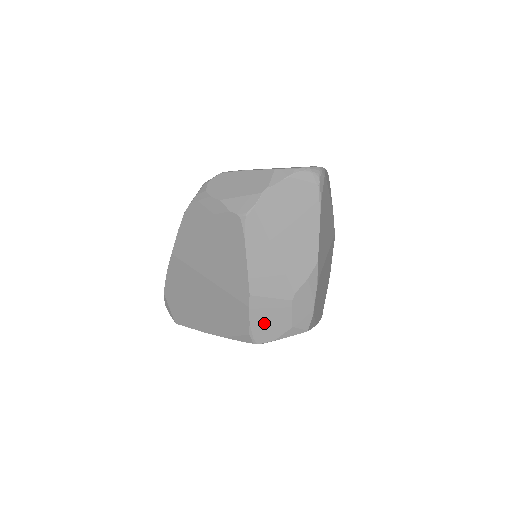
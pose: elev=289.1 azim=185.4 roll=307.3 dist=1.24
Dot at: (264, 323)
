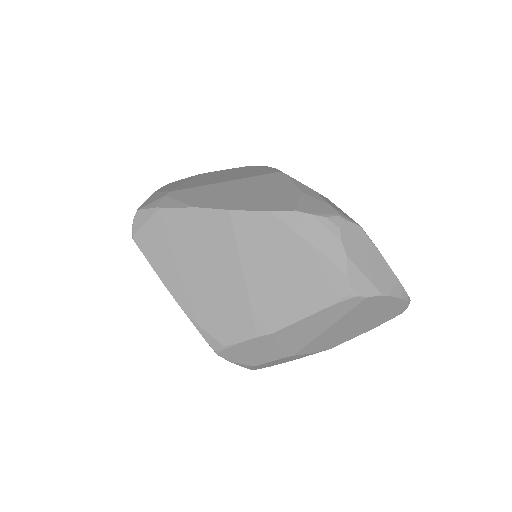
Dot at: (246, 351)
